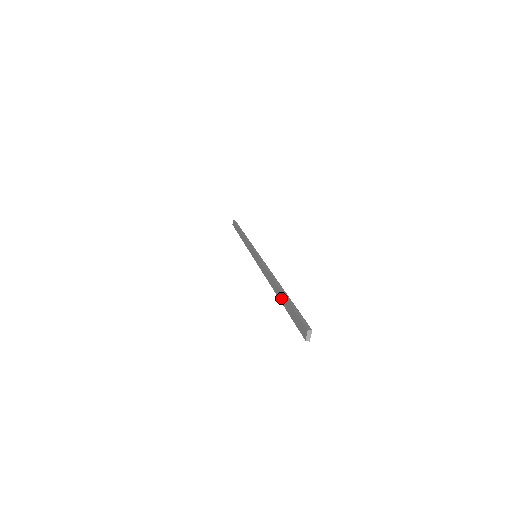
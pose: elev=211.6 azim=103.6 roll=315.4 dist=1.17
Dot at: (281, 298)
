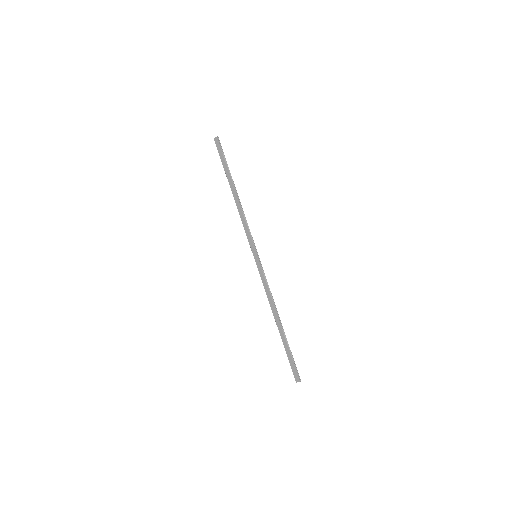
Dot at: (282, 337)
